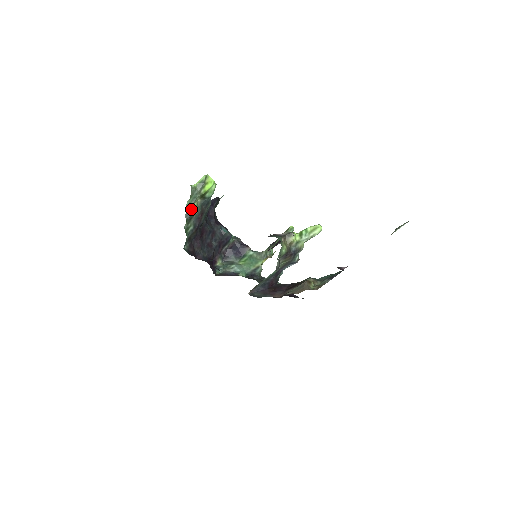
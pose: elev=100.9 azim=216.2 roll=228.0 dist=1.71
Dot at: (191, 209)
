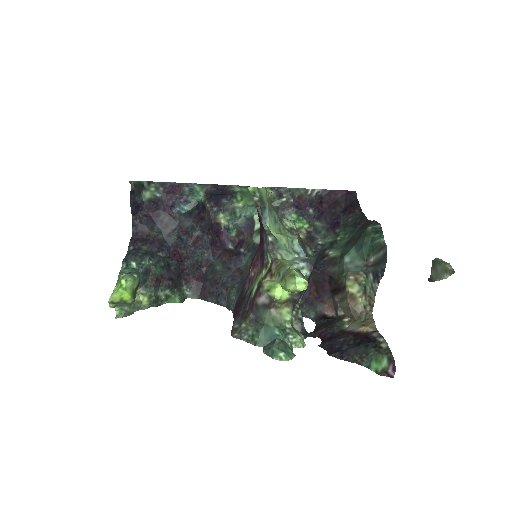
Dot at: (146, 304)
